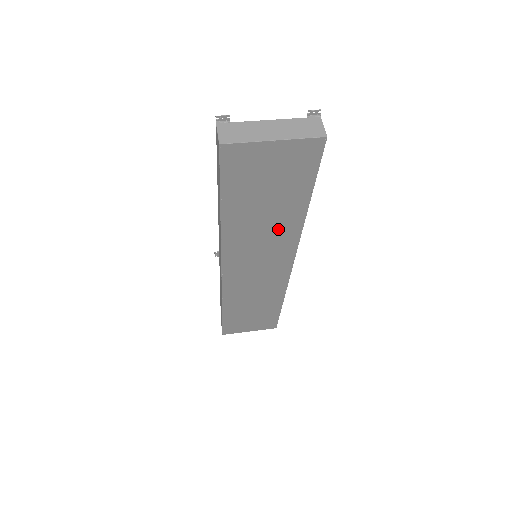
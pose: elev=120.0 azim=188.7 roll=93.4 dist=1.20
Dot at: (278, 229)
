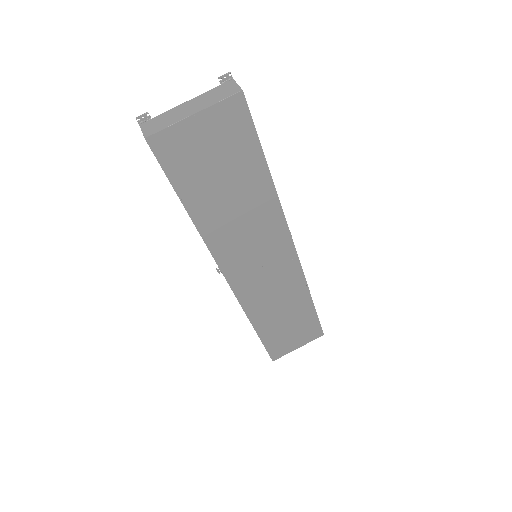
Dot at: (256, 213)
